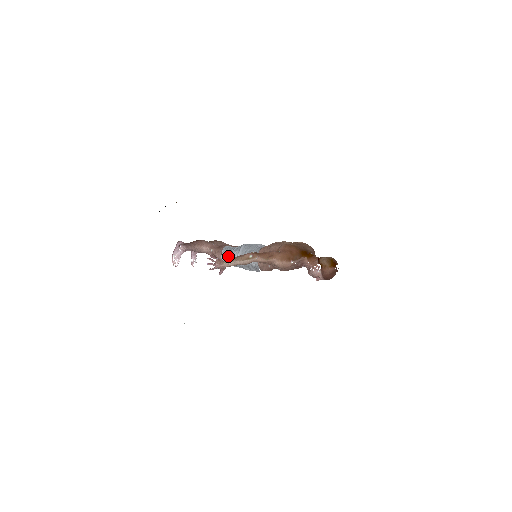
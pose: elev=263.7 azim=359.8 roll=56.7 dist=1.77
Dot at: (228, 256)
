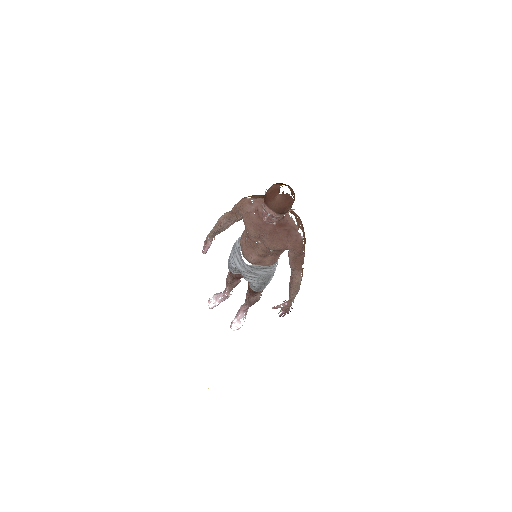
Dot at: occluded
